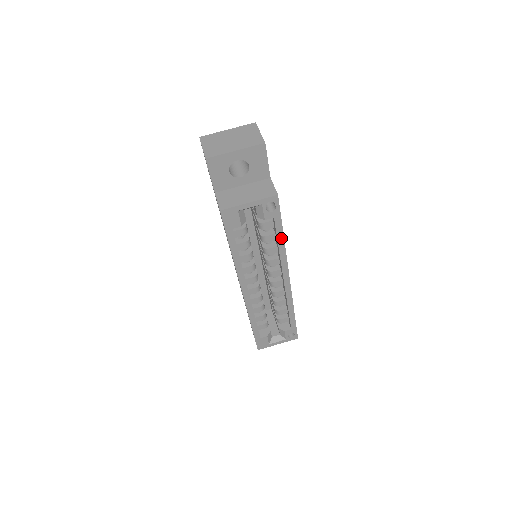
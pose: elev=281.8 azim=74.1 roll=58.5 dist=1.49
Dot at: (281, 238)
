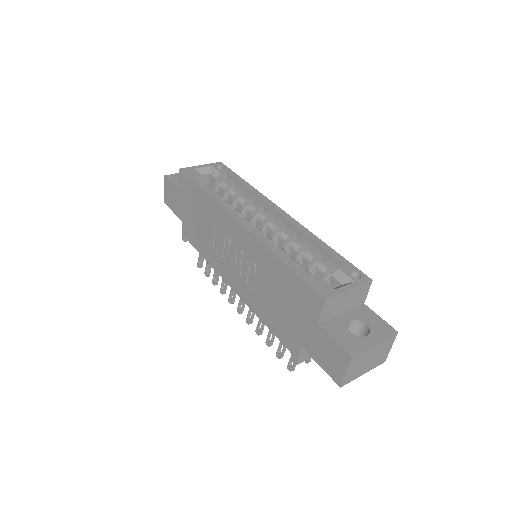
Dot at: (245, 183)
